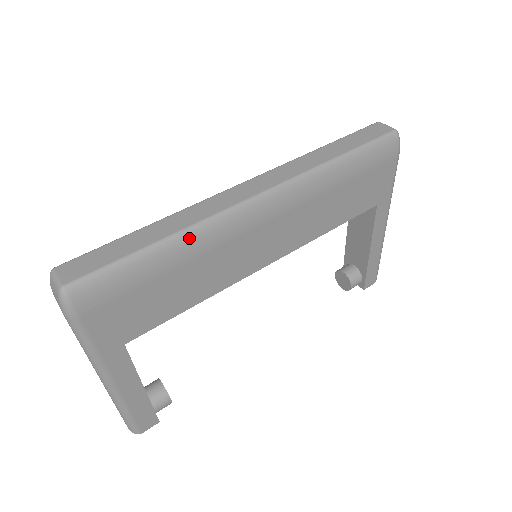
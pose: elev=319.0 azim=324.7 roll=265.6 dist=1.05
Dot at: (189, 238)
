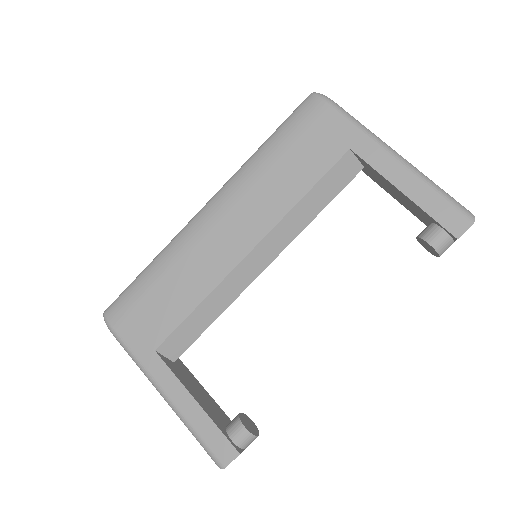
Dot at: (164, 254)
